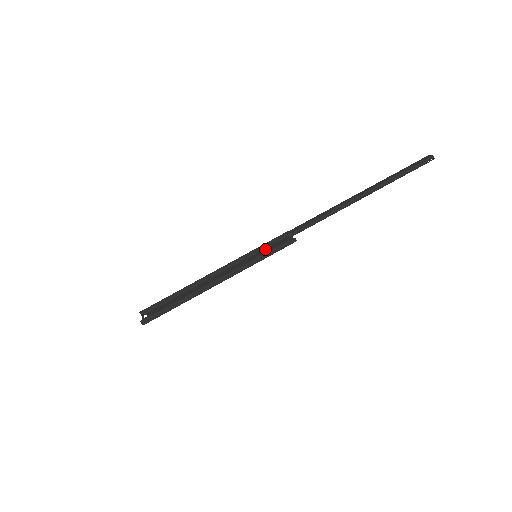
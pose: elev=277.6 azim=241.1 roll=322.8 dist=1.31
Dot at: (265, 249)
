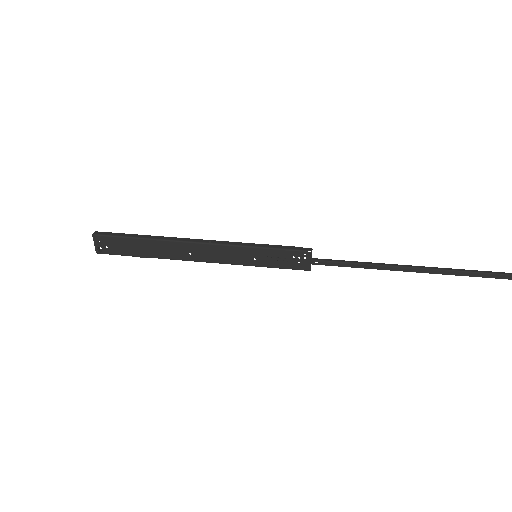
Dot at: (271, 264)
